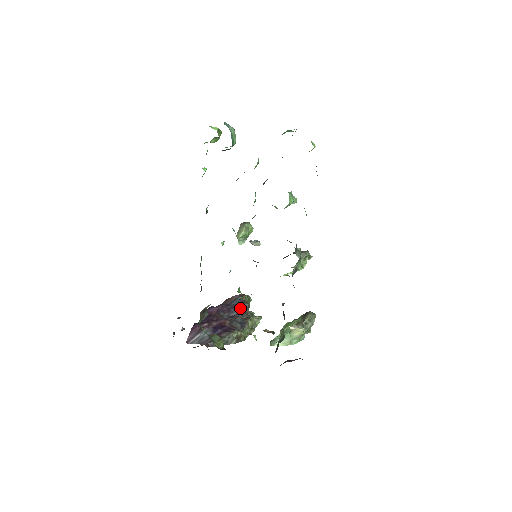
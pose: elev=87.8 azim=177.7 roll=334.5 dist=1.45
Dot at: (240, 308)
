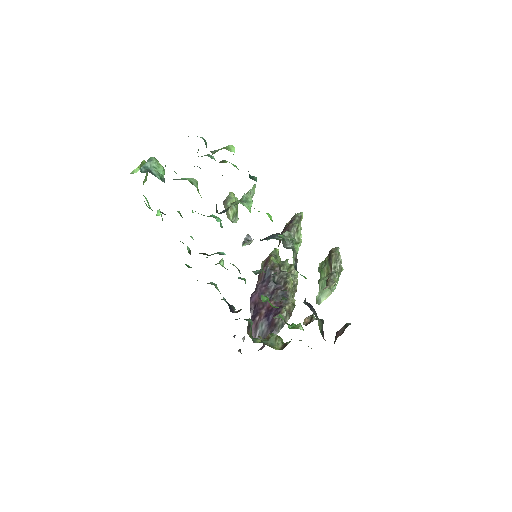
Dot at: (274, 277)
